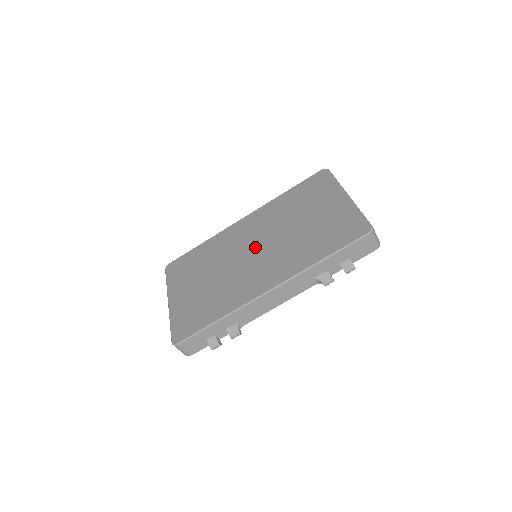
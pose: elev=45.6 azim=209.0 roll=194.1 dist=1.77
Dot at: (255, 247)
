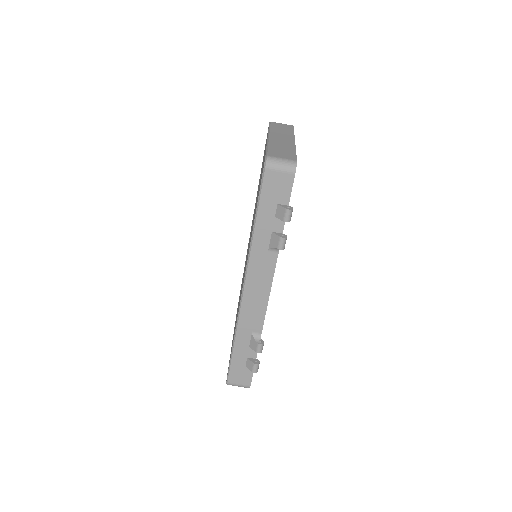
Dot at: occluded
